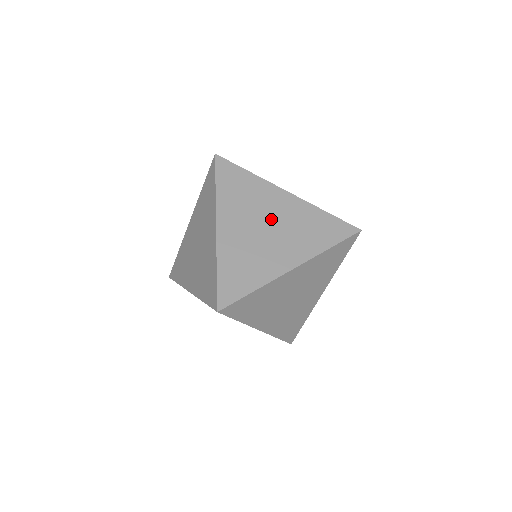
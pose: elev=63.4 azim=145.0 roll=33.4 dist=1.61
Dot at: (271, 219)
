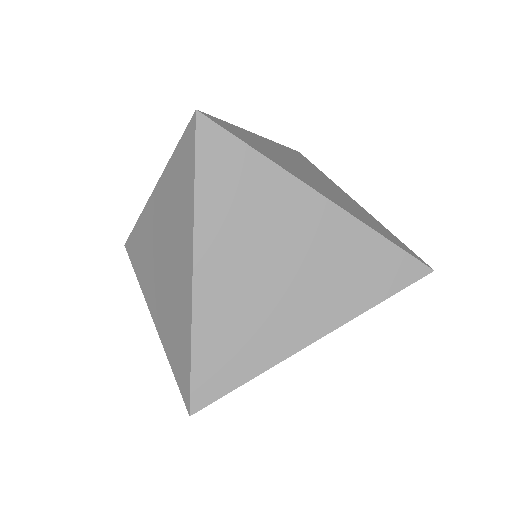
Dot at: (289, 252)
